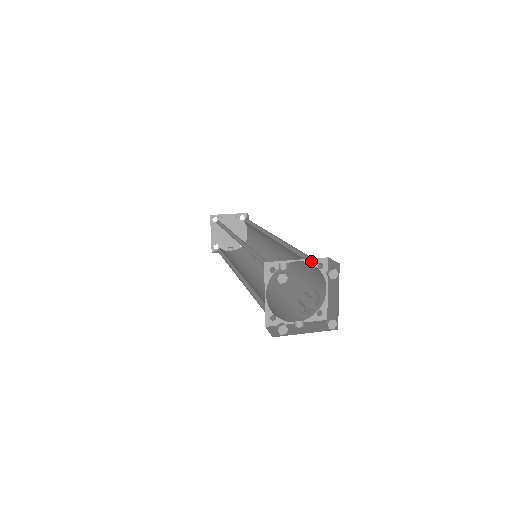
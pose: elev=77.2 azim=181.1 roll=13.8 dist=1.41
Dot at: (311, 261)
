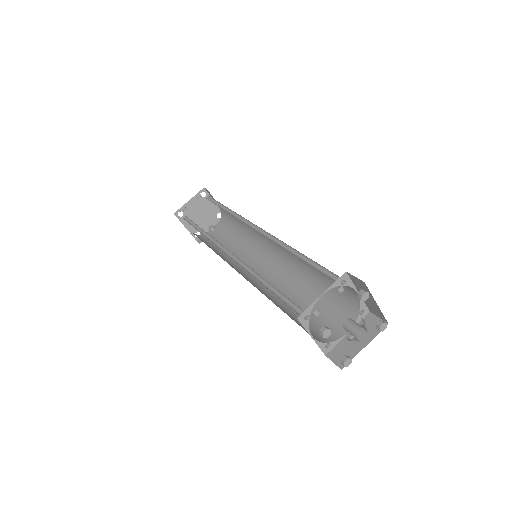
Dot at: occluded
